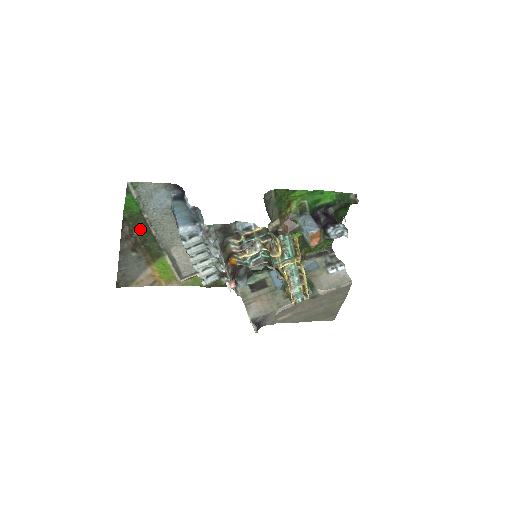
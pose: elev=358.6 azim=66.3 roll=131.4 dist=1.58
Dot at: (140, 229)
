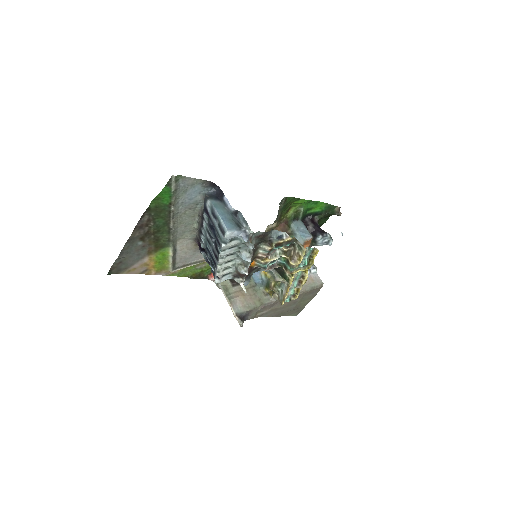
Dot at: (159, 220)
